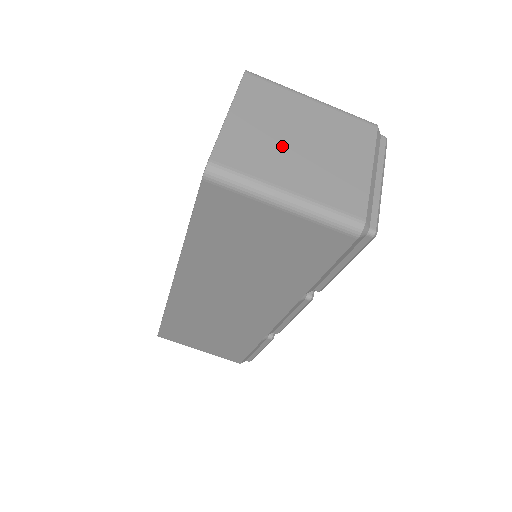
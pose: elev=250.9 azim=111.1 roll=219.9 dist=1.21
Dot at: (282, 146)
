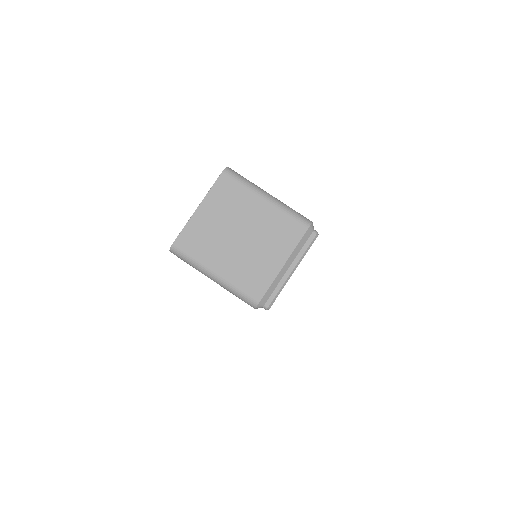
Dot at: (225, 238)
